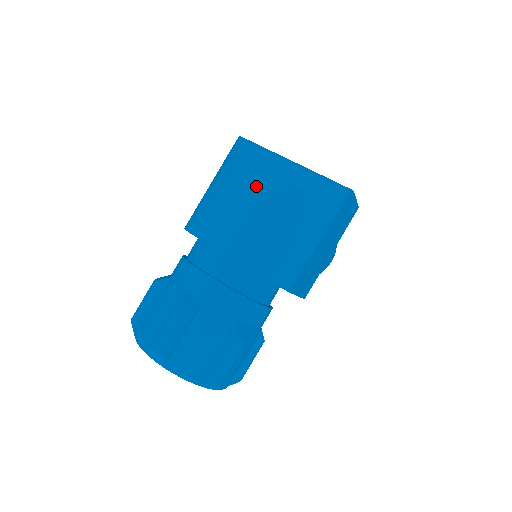
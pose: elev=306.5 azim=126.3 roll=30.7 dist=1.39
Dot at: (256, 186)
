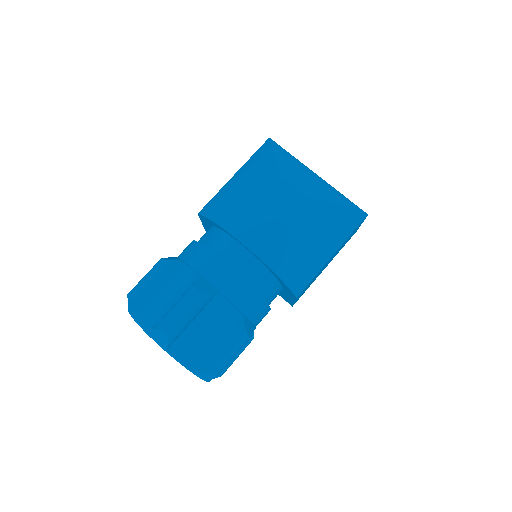
Dot at: (290, 190)
